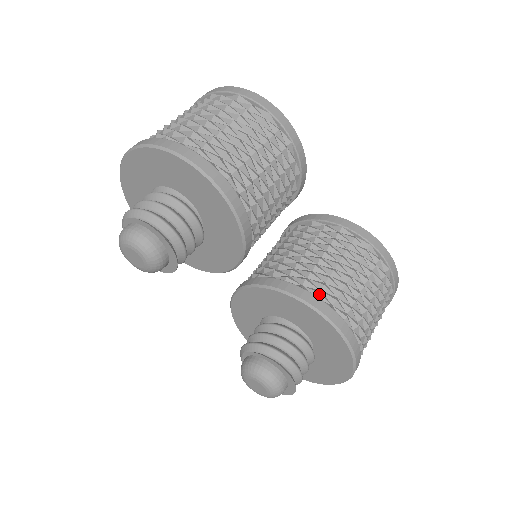
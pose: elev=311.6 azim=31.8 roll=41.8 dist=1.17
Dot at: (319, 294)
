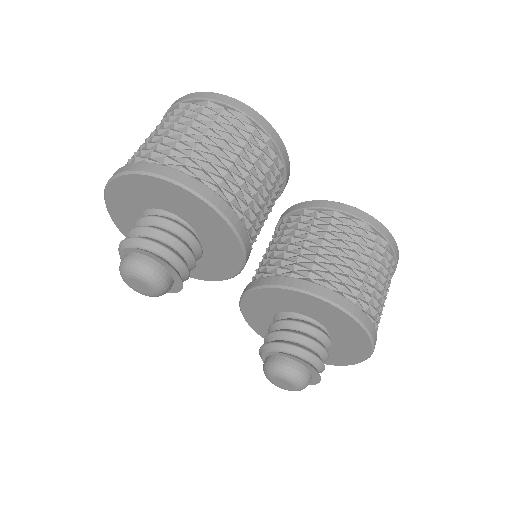
Dot at: (326, 284)
